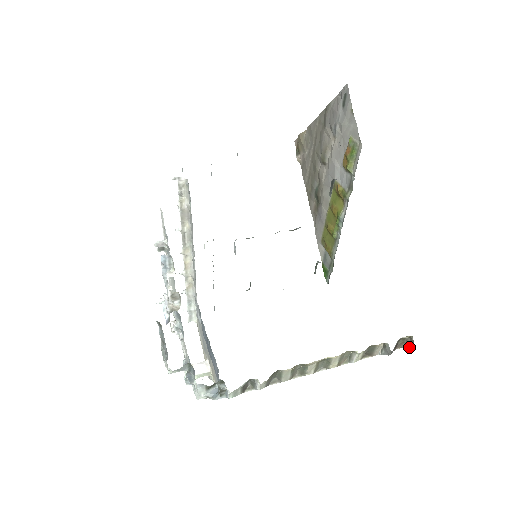
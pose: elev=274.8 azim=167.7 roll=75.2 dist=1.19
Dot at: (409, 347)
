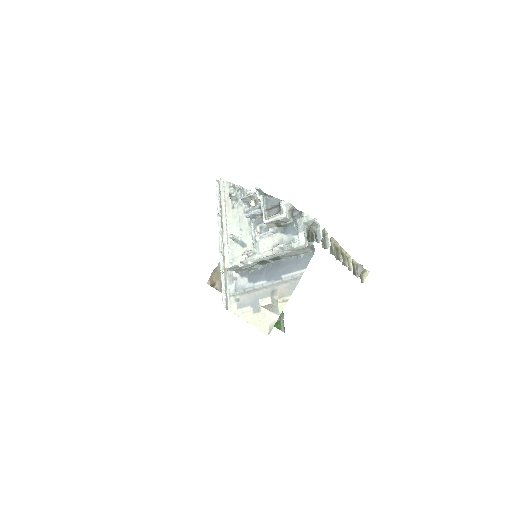
Dot at: (365, 277)
